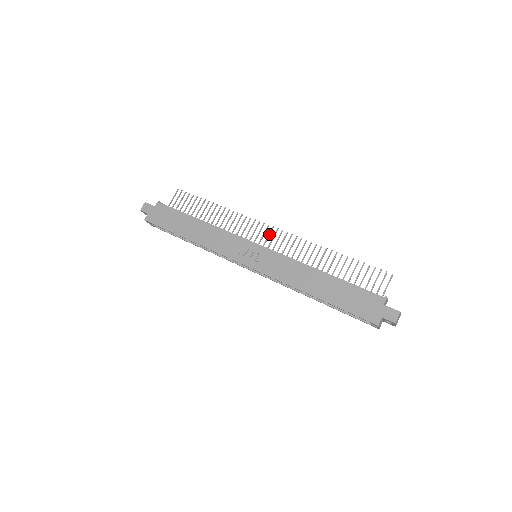
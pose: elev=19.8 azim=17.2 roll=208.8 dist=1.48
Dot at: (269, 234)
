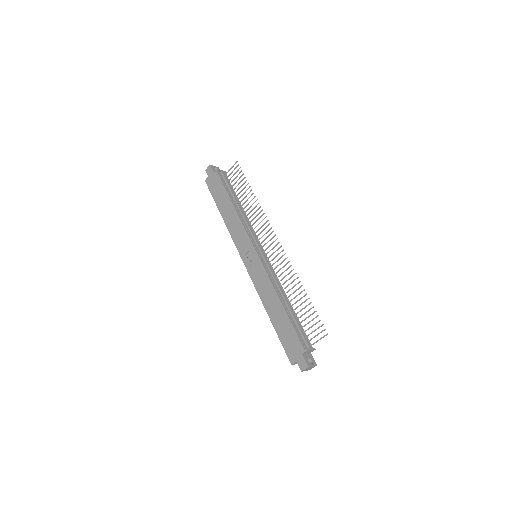
Dot at: (272, 243)
